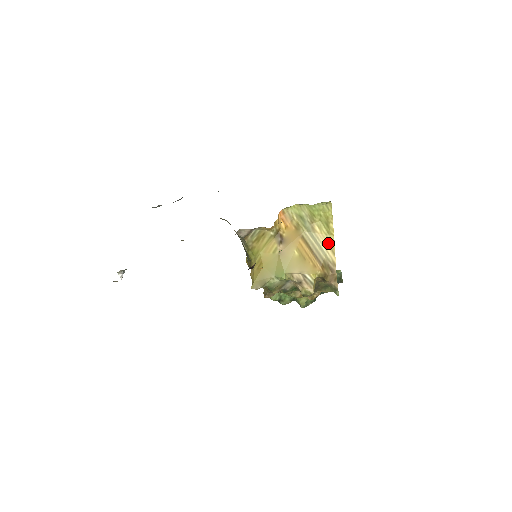
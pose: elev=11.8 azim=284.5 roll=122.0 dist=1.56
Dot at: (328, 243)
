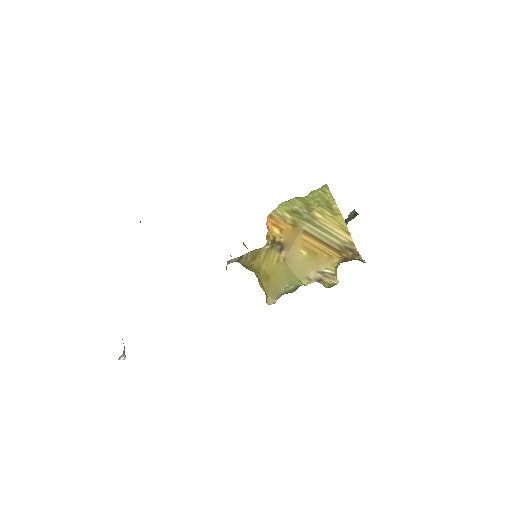
Dot at: (337, 225)
